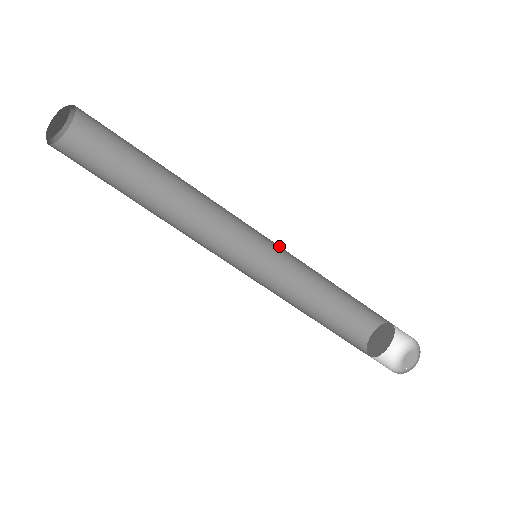
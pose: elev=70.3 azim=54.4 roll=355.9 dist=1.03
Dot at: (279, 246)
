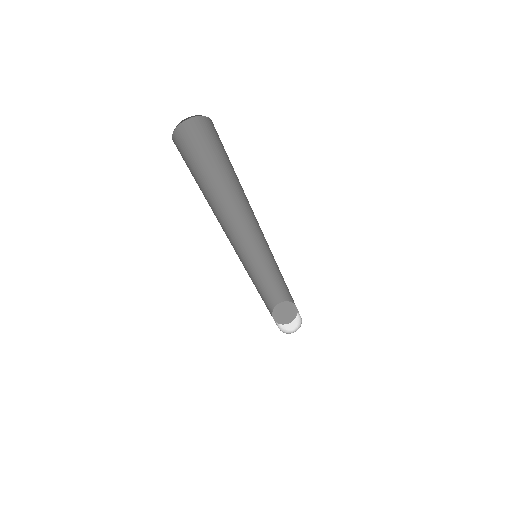
Dot at: (267, 250)
